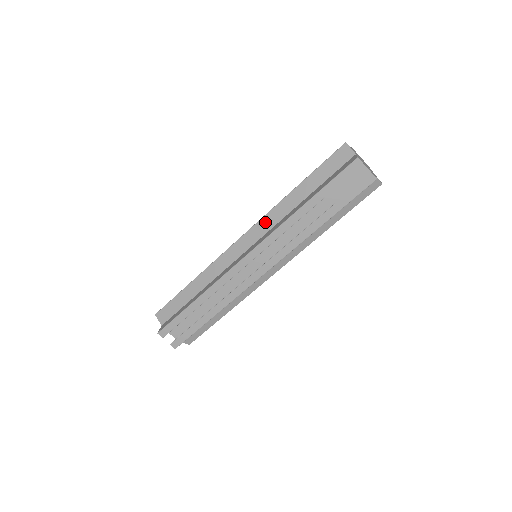
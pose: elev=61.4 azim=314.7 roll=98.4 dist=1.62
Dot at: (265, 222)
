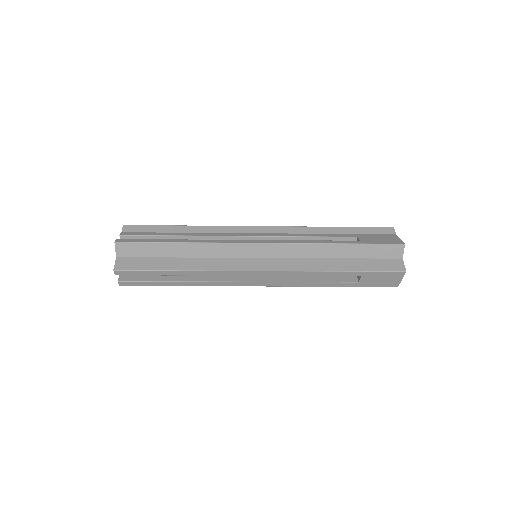
Dot at: (294, 249)
